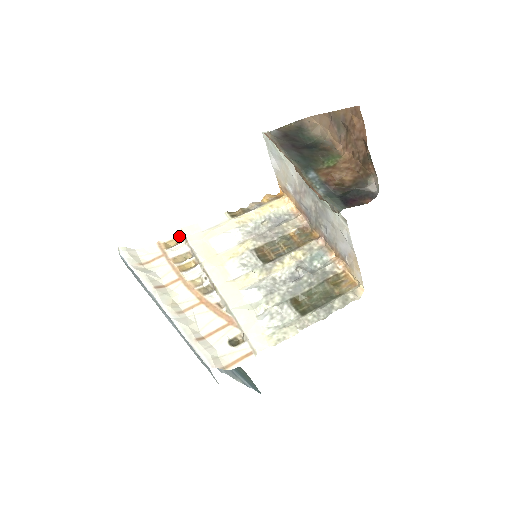
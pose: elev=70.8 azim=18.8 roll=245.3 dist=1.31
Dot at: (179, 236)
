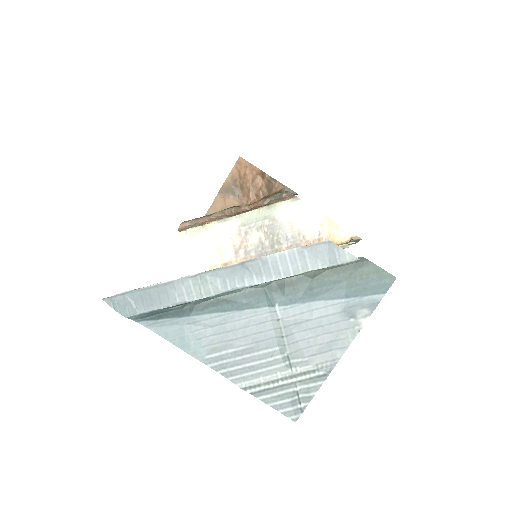
Dot at: occluded
